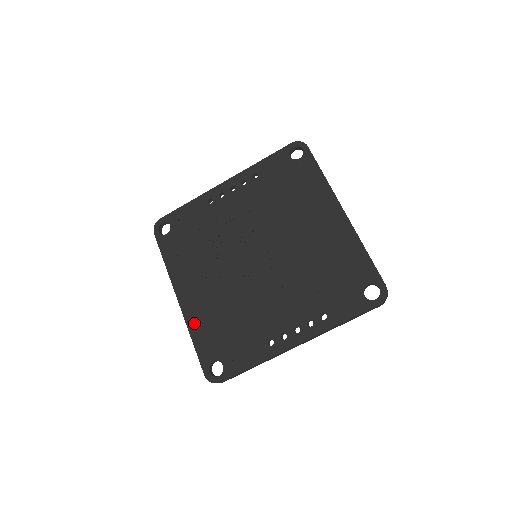
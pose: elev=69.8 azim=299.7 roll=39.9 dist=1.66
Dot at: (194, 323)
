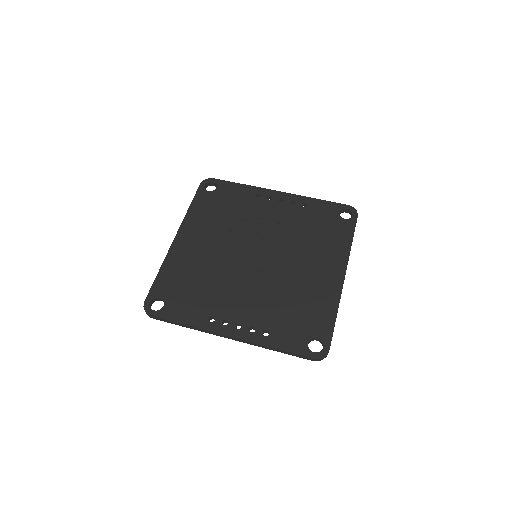
Dot at: (171, 262)
